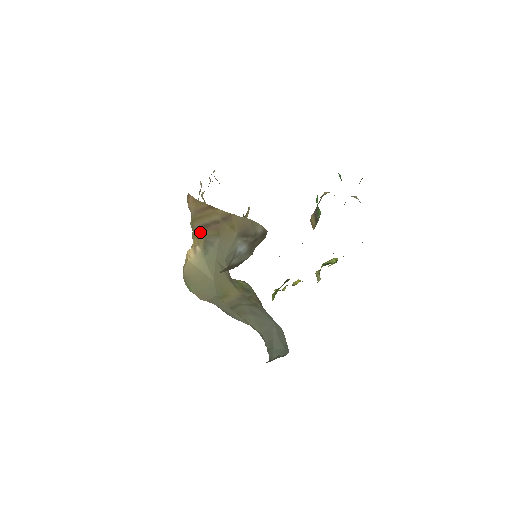
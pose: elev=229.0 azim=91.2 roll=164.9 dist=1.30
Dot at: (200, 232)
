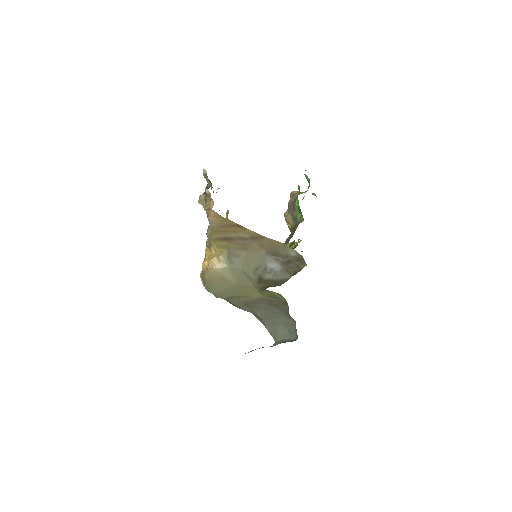
Dot at: (221, 243)
